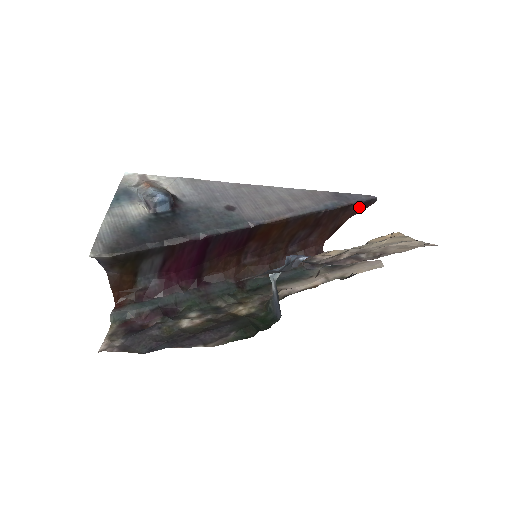
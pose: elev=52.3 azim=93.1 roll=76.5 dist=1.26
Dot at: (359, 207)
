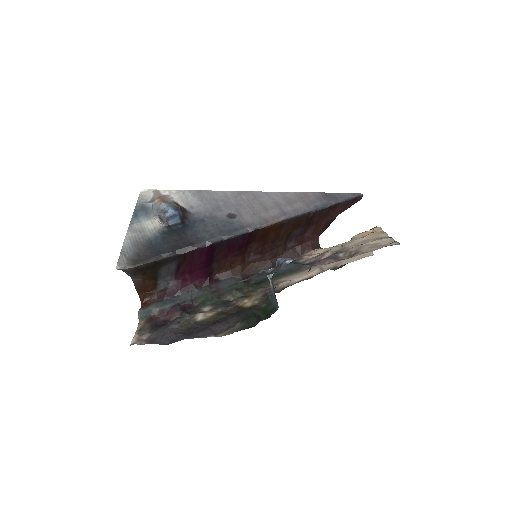
Dot at: (347, 204)
